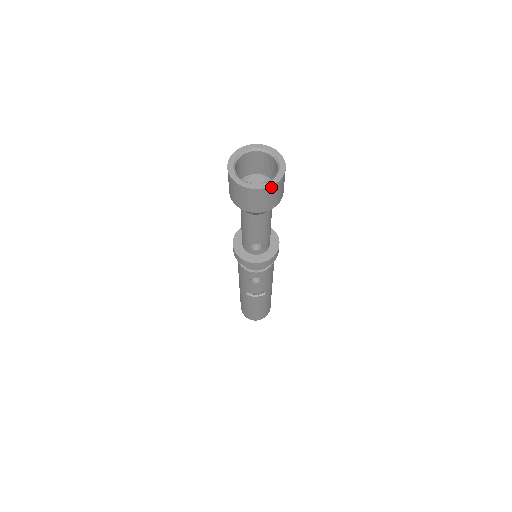
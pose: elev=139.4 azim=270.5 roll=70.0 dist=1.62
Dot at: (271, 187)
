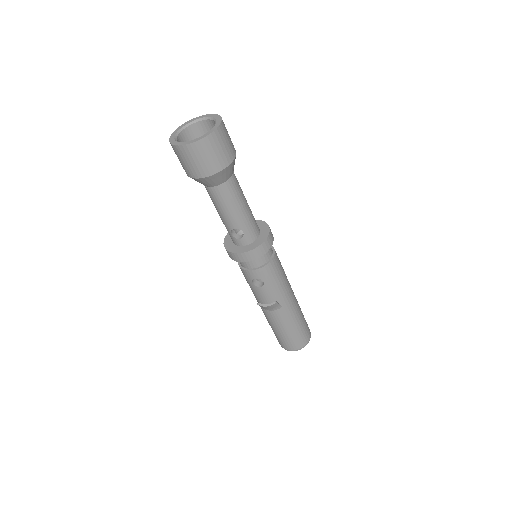
Dot at: (200, 141)
